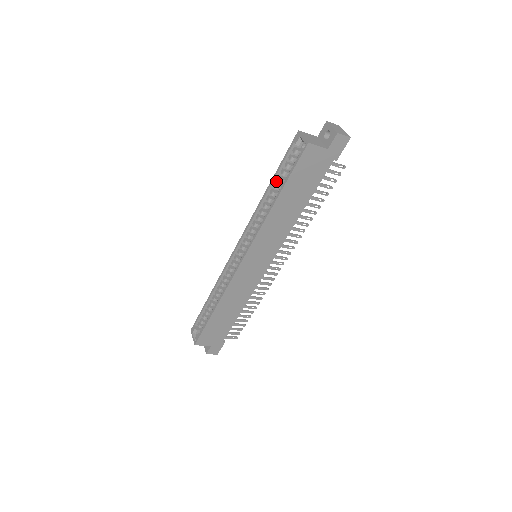
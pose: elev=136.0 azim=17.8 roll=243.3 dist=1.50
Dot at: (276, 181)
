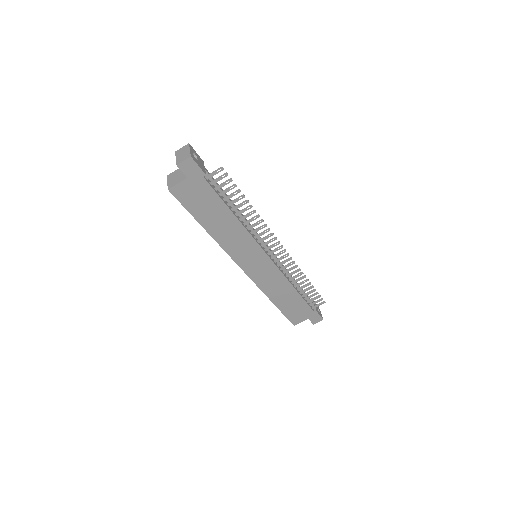
Dot at: occluded
